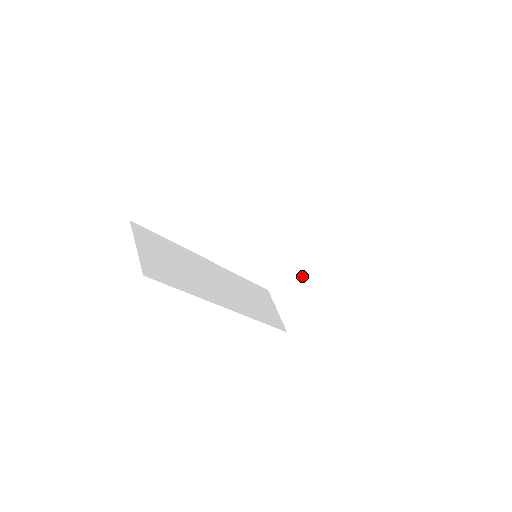
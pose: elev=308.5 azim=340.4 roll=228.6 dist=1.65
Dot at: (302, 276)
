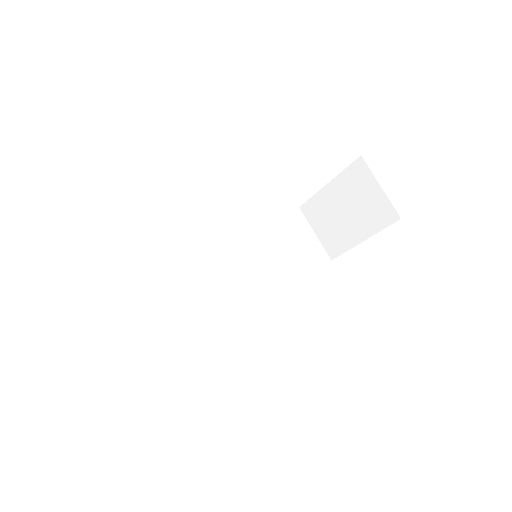
Dot at: (333, 195)
